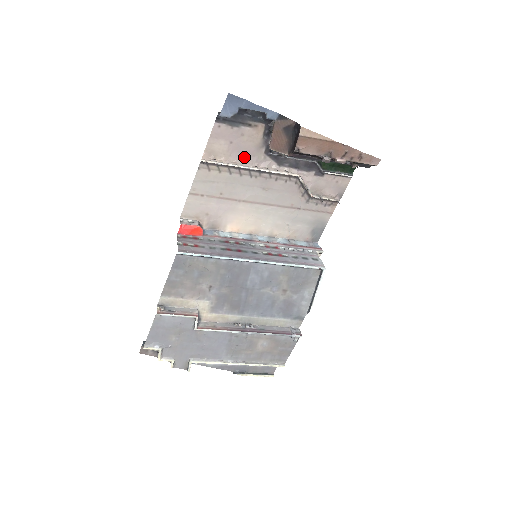
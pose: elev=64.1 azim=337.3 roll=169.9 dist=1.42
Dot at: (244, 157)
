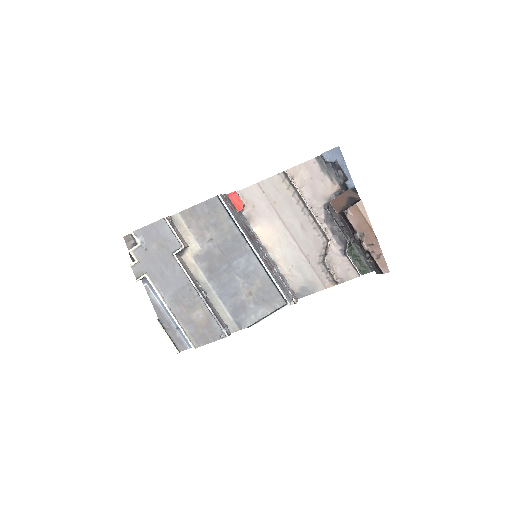
Dot at: (310, 195)
